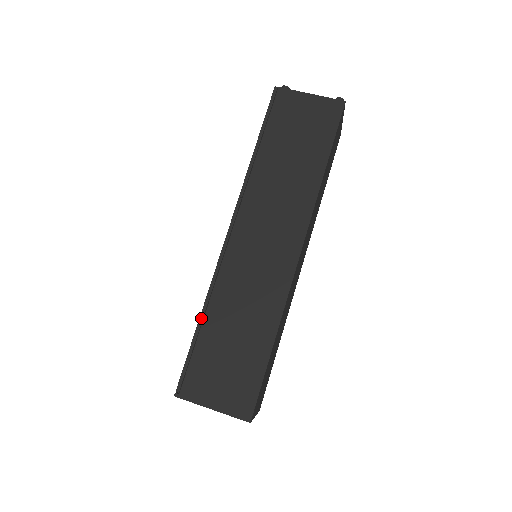
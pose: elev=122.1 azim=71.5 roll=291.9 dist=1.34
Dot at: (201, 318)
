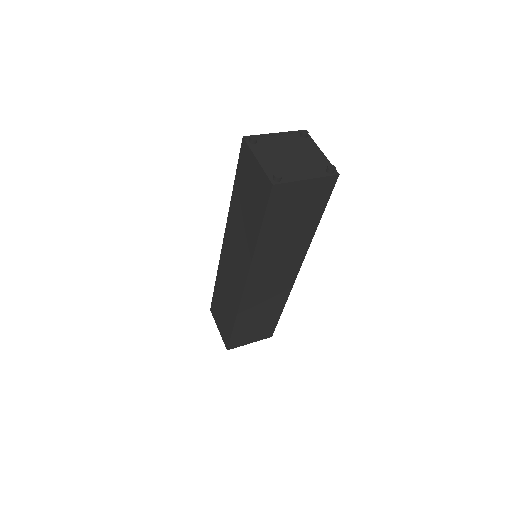
Dot at: (216, 282)
